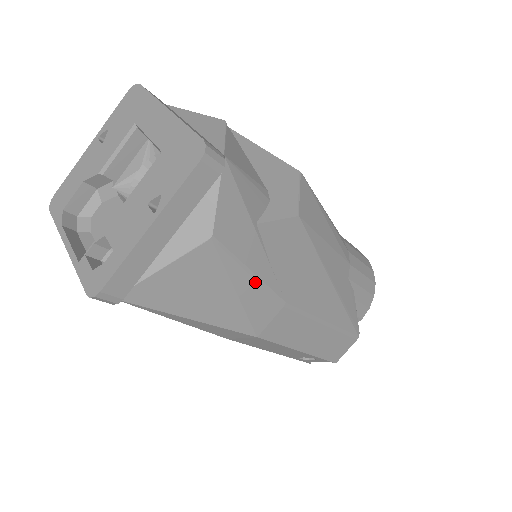
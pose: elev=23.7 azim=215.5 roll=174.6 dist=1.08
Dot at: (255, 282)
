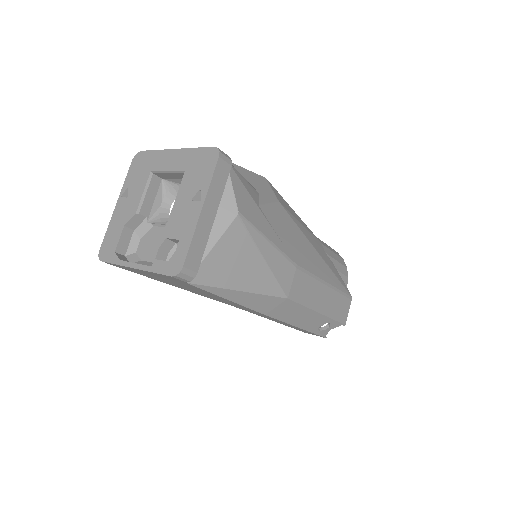
Dot at: (273, 248)
